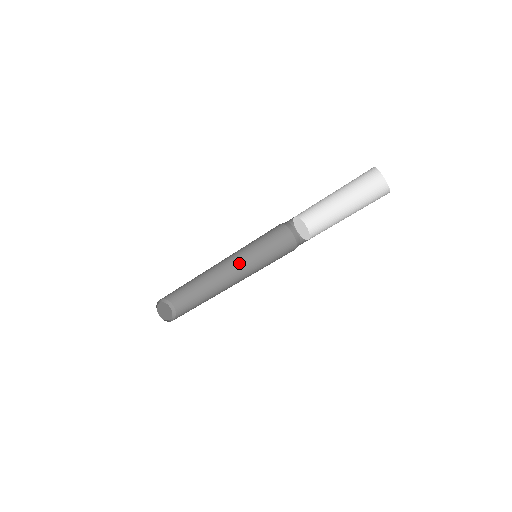
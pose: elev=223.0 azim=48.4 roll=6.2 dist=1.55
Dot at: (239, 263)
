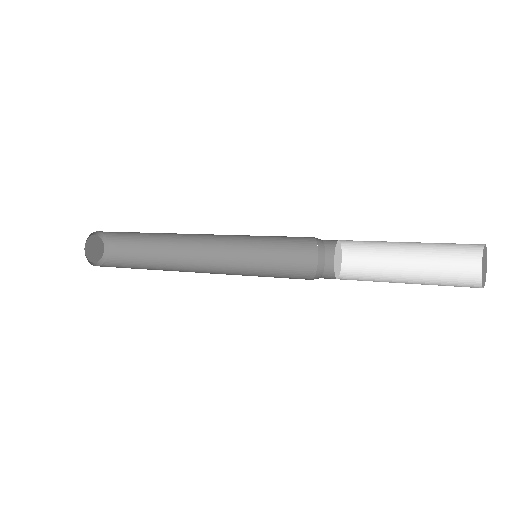
Dot at: (225, 244)
